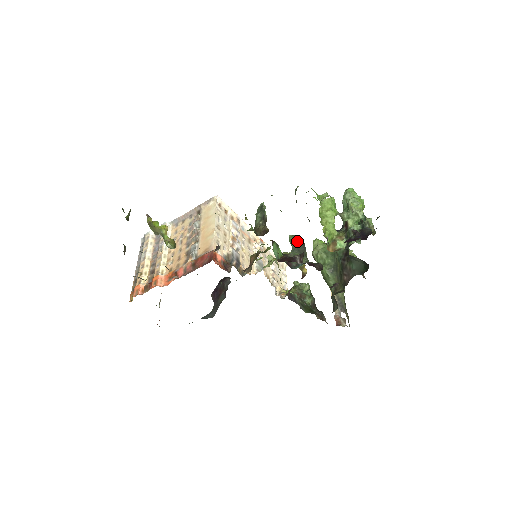
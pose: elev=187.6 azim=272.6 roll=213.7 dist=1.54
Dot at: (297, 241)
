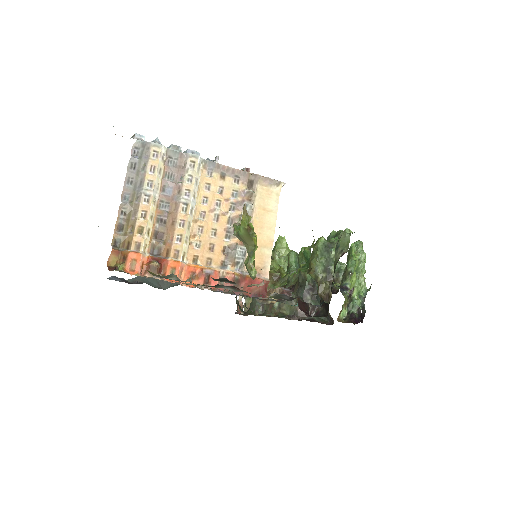
Dot at: (298, 265)
